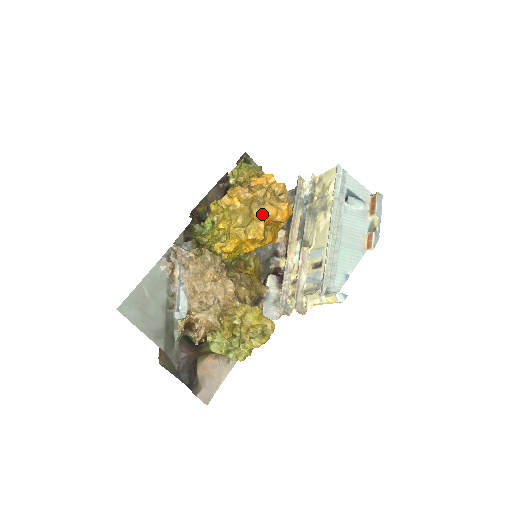
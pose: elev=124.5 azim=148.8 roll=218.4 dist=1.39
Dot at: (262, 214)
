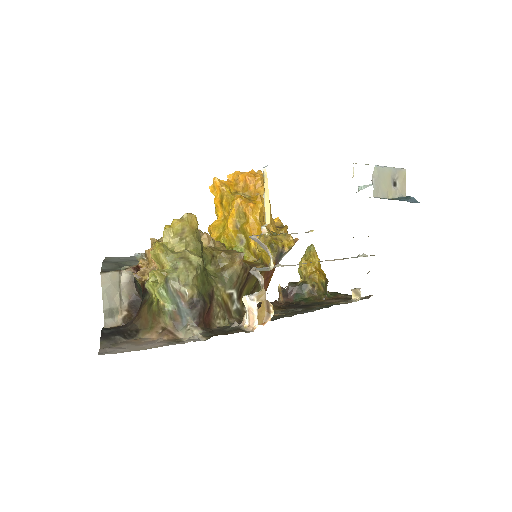
Dot at: (230, 180)
